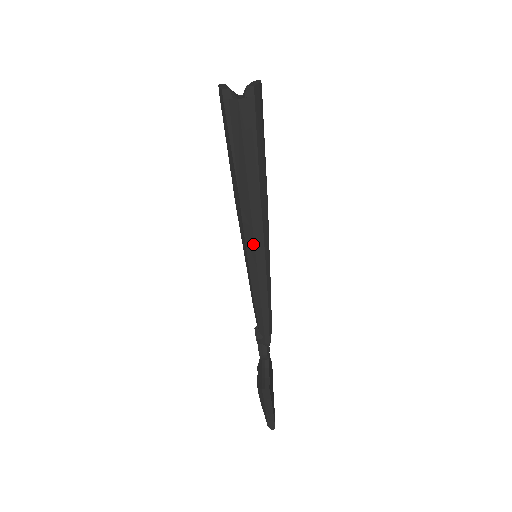
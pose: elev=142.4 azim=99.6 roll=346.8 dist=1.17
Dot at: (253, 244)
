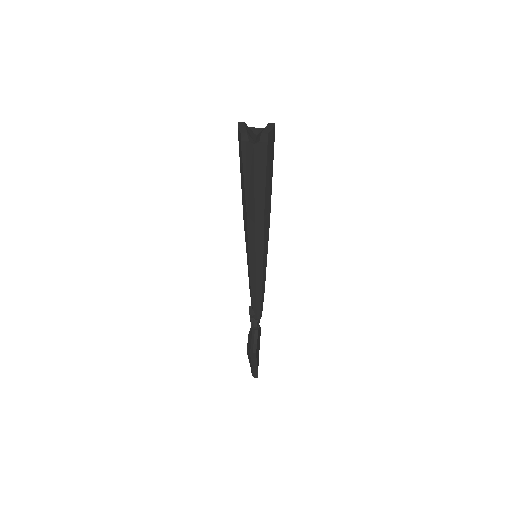
Dot at: (254, 250)
